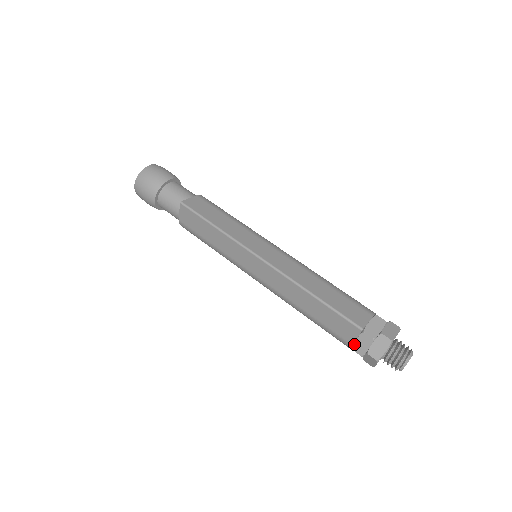
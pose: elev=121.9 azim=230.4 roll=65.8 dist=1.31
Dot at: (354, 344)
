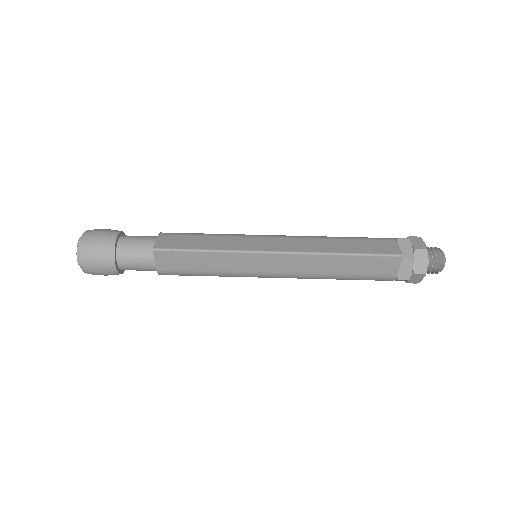
Dot at: (398, 274)
